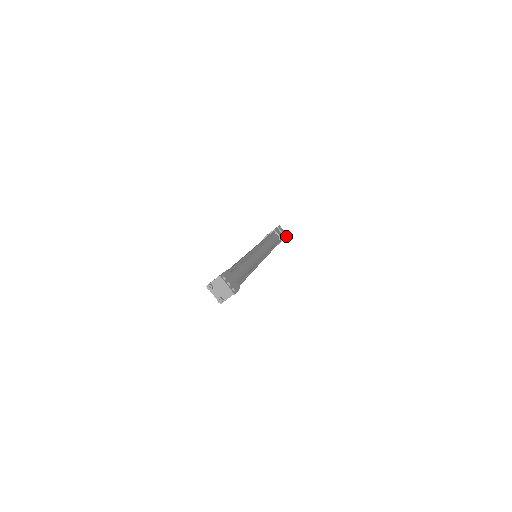
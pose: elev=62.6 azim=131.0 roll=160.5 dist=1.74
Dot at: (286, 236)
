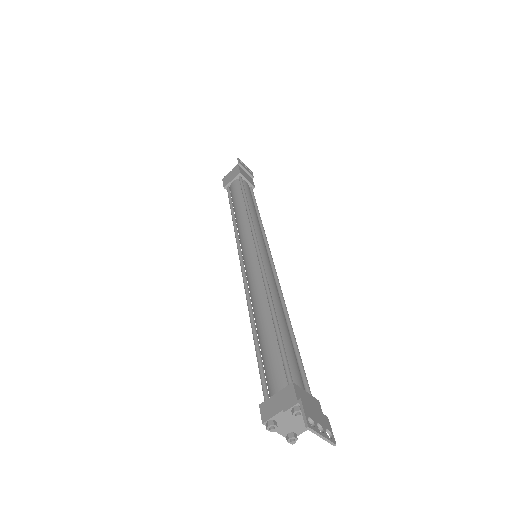
Dot at: (252, 175)
